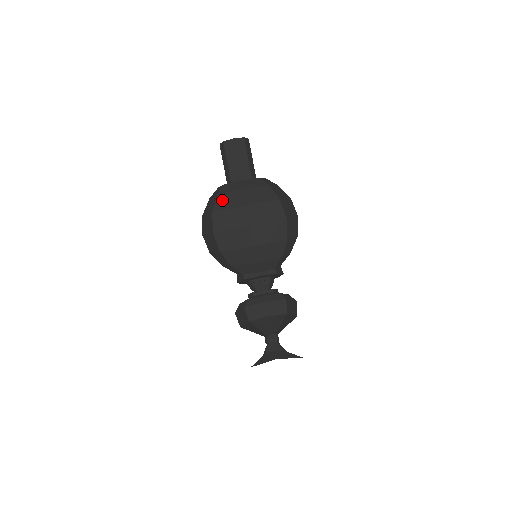
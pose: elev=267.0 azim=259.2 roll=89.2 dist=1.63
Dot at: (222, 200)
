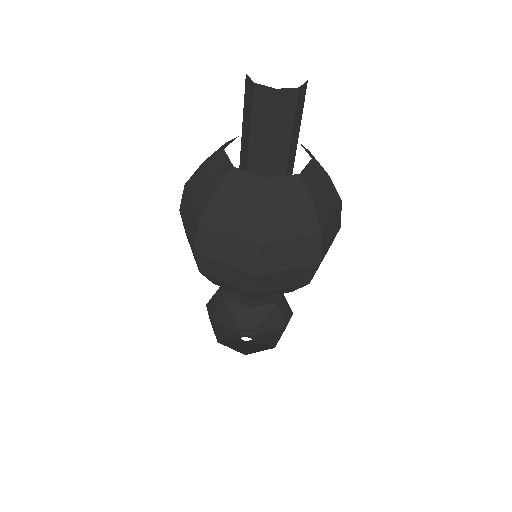
Dot at: (221, 207)
